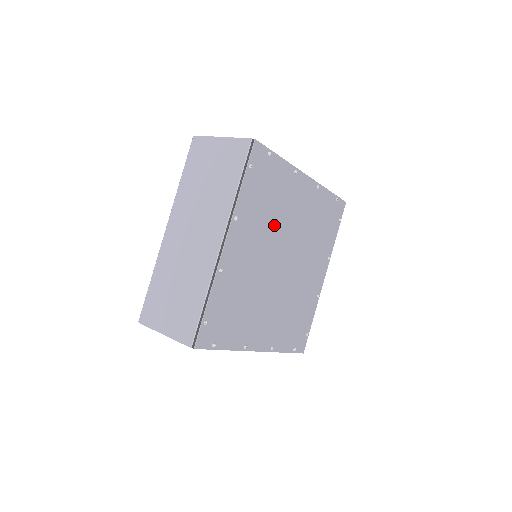
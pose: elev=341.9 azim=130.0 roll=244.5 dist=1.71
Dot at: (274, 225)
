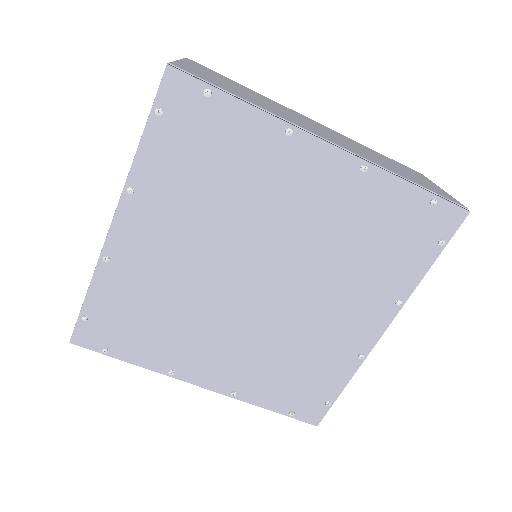
Dot at: (230, 217)
